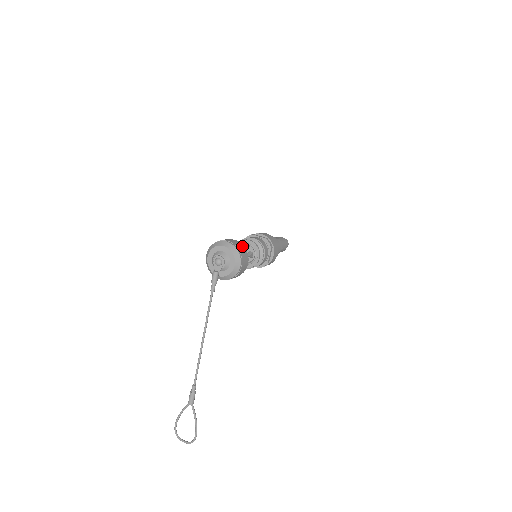
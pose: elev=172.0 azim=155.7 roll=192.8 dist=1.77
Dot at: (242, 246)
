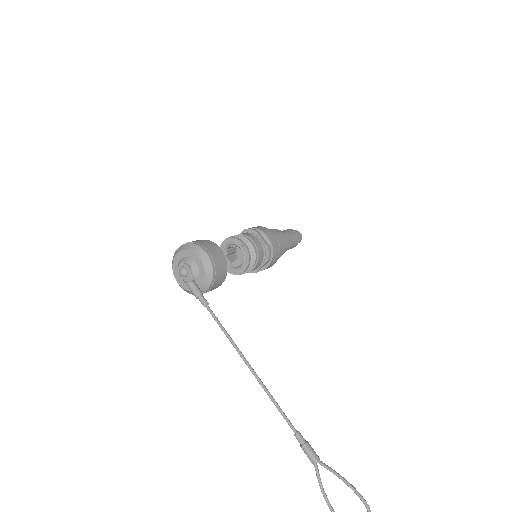
Dot at: (199, 240)
